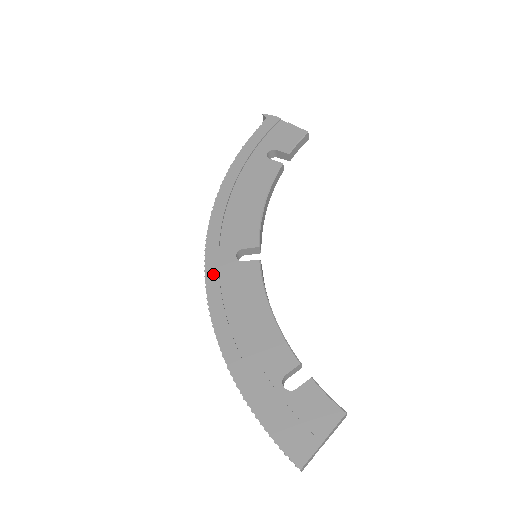
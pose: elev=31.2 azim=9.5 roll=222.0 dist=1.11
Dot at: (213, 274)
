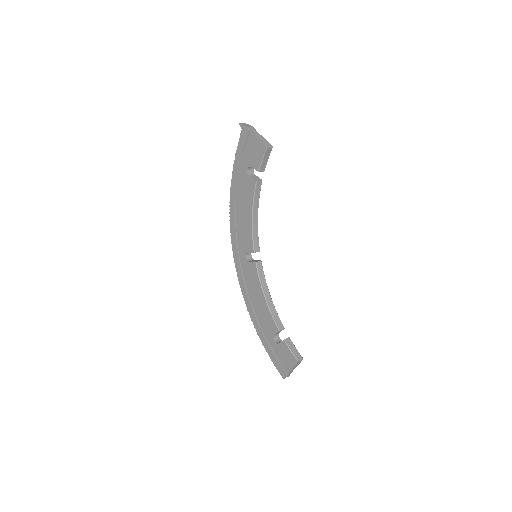
Dot at: (238, 267)
